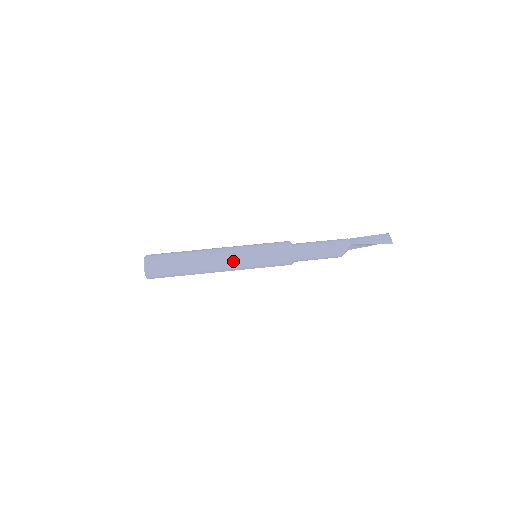
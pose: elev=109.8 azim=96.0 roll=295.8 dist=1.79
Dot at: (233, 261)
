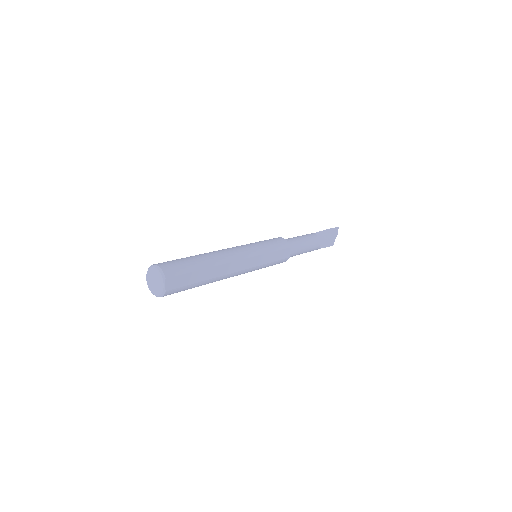
Dot at: (239, 247)
